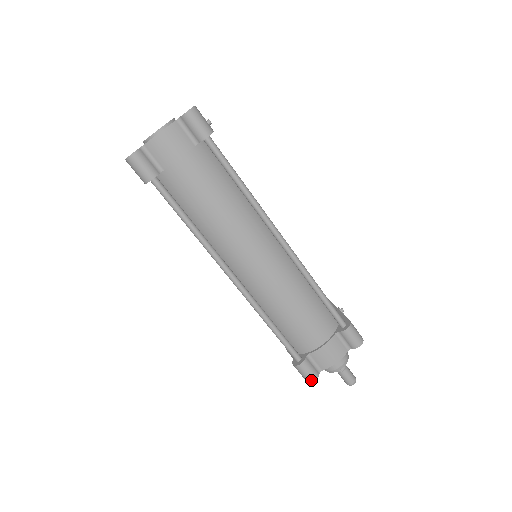
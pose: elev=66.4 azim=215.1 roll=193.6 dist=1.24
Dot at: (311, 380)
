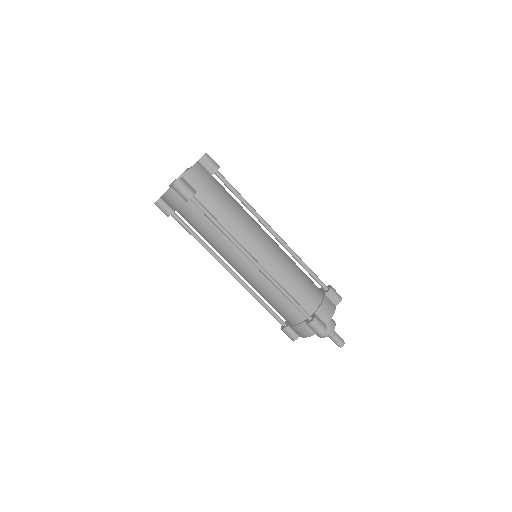
Dot at: (324, 331)
